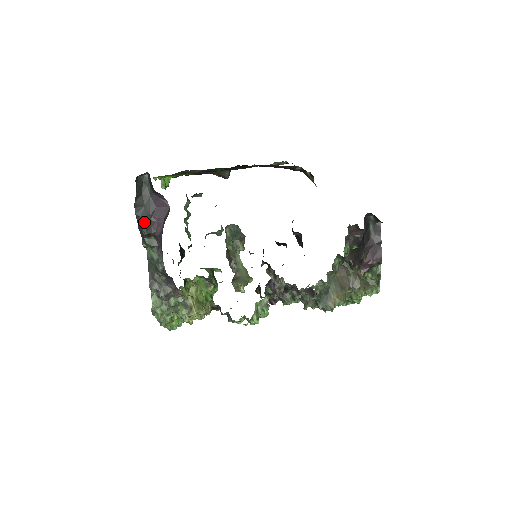
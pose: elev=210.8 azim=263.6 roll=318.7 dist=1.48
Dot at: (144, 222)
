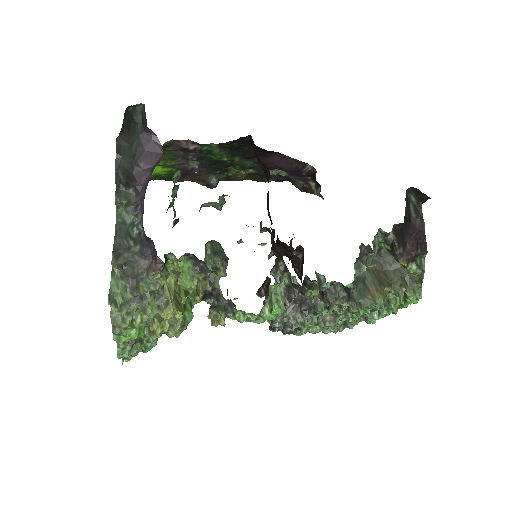
Dot at: (125, 165)
